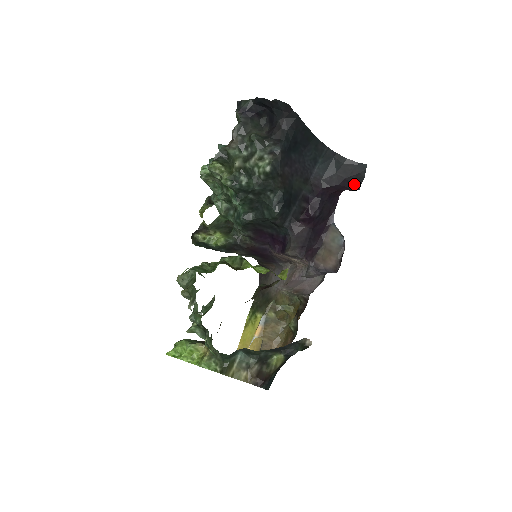
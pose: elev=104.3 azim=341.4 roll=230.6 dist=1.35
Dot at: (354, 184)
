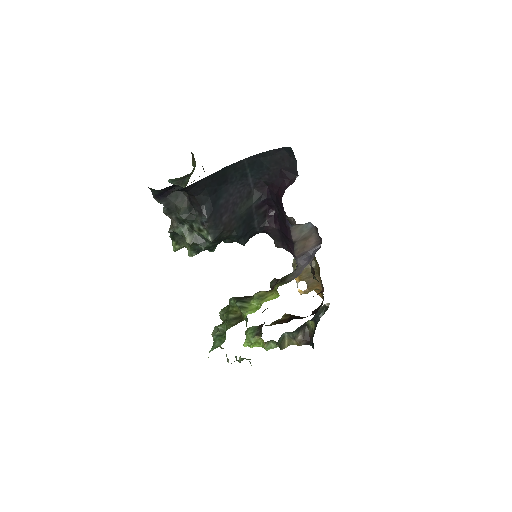
Dot at: (291, 172)
